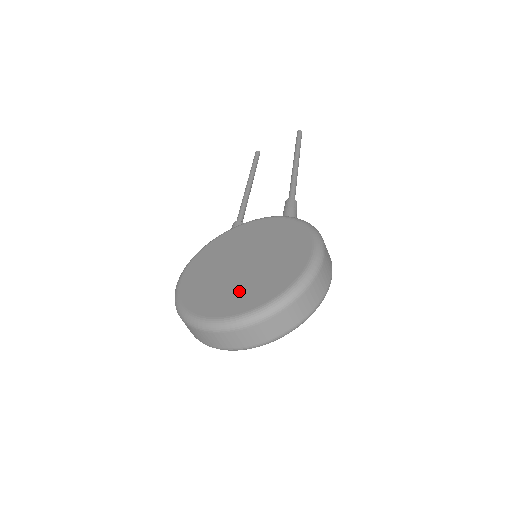
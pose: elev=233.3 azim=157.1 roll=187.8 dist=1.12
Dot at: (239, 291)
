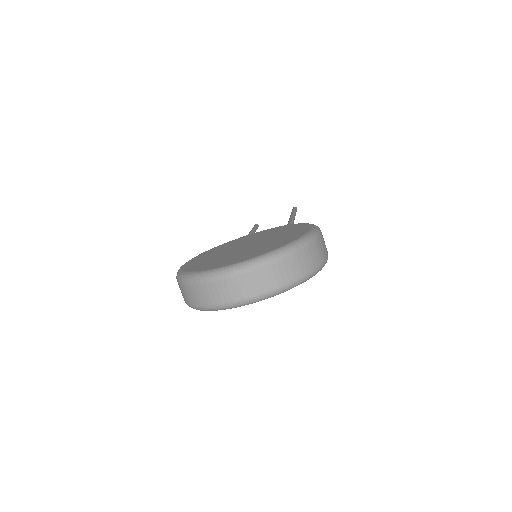
Dot at: (242, 254)
